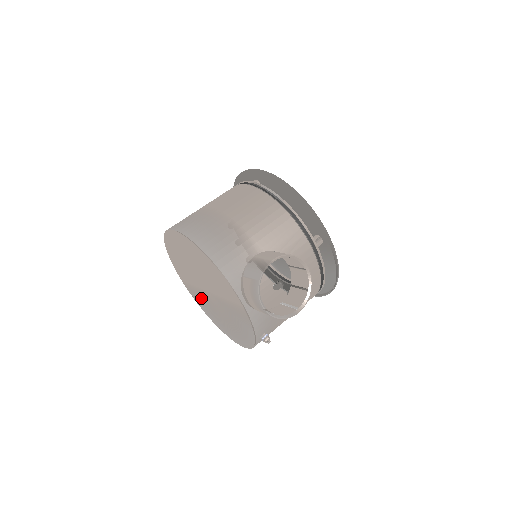
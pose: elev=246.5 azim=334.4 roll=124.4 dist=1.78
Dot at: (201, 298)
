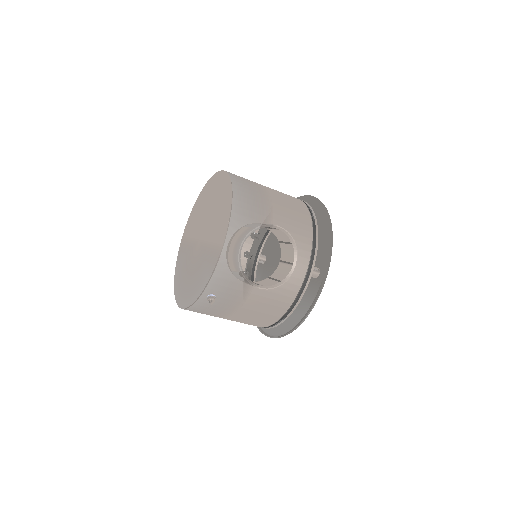
Dot at: (186, 252)
